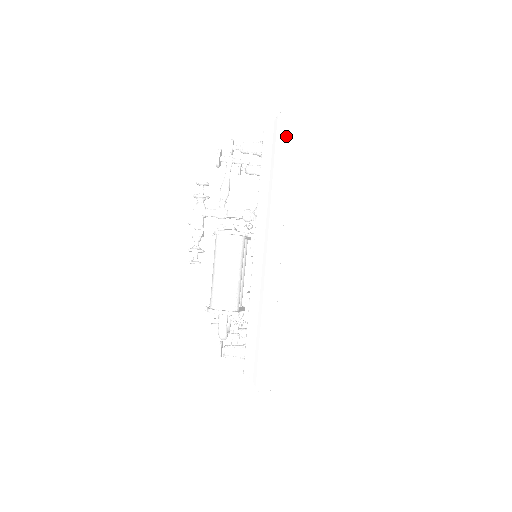
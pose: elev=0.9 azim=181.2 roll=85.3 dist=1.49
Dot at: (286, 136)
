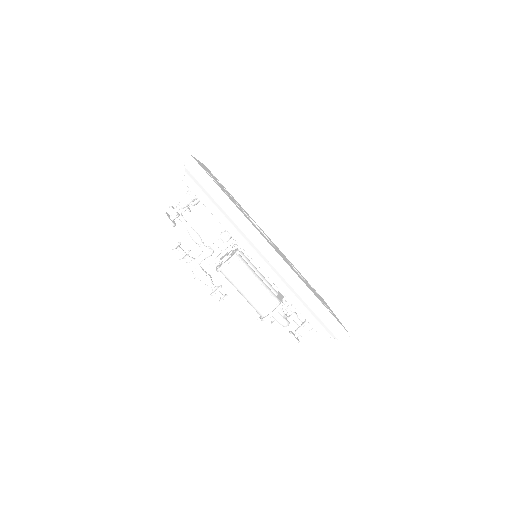
Dot at: (203, 175)
